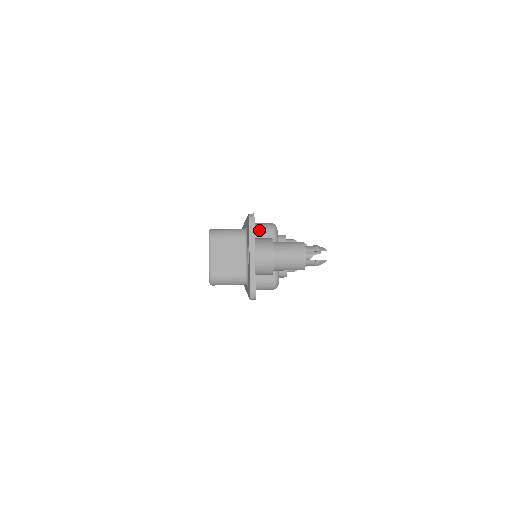
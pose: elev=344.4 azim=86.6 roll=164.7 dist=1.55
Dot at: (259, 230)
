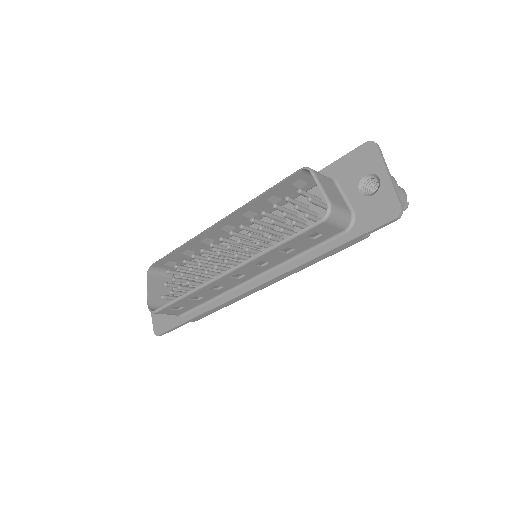
Dot at: occluded
